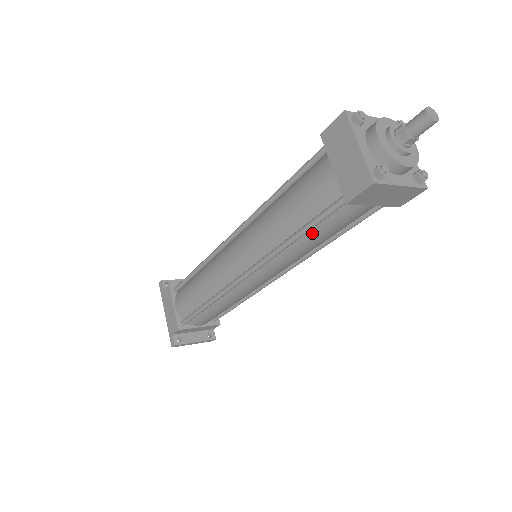
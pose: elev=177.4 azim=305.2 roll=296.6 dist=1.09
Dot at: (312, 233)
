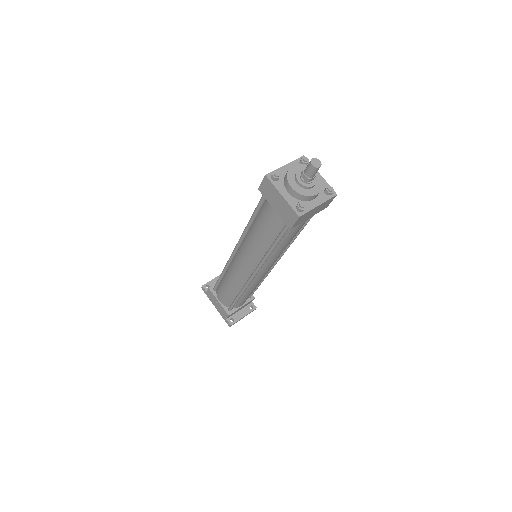
Dot at: (281, 242)
